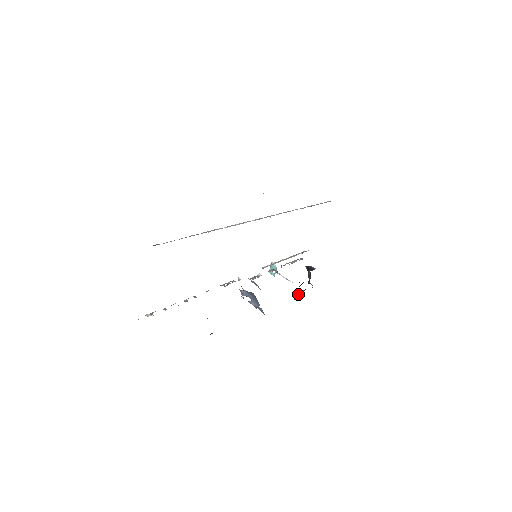
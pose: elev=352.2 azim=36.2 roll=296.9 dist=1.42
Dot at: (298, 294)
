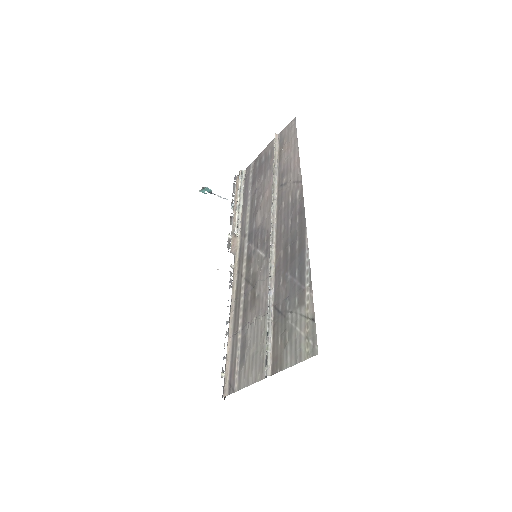
Dot at: occluded
